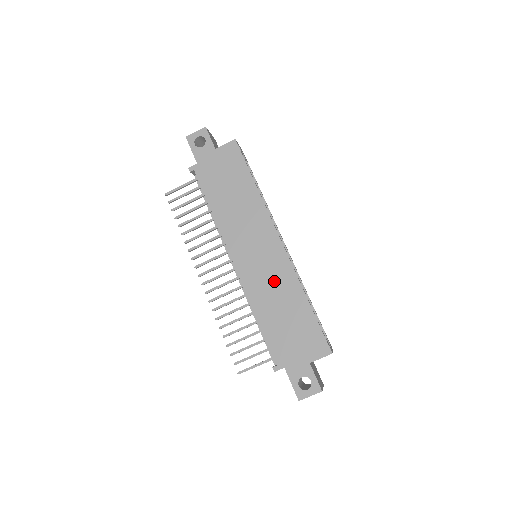
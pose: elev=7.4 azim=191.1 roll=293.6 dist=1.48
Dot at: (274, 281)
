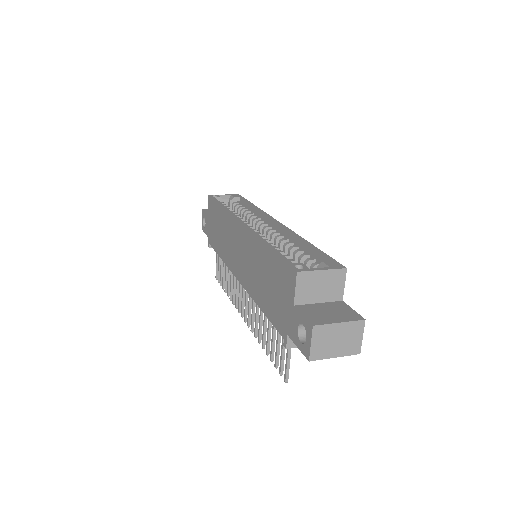
Dot at: (251, 261)
